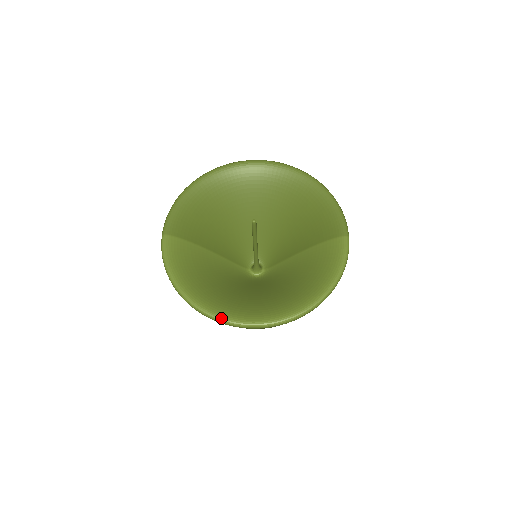
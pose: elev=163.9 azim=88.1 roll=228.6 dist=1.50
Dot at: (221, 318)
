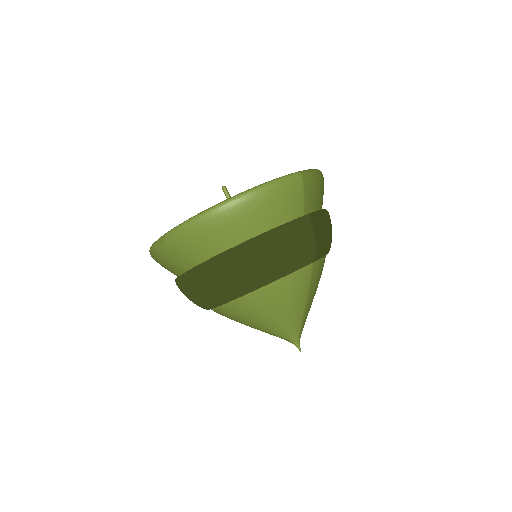
Dot at: occluded
